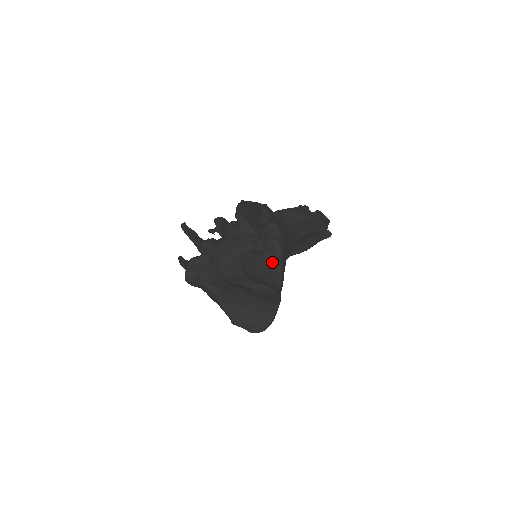
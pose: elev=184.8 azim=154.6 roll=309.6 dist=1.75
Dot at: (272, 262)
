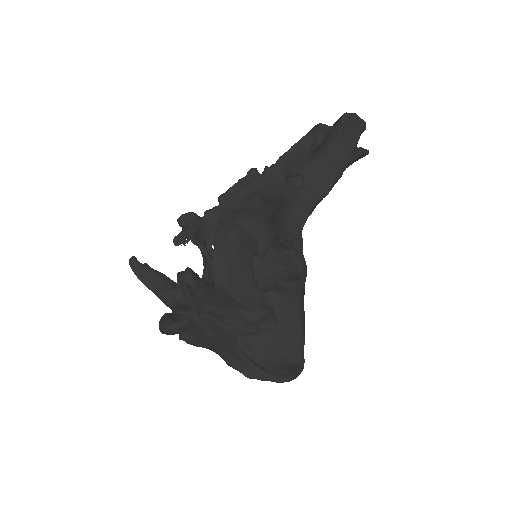
Dot at: (286, 316)
